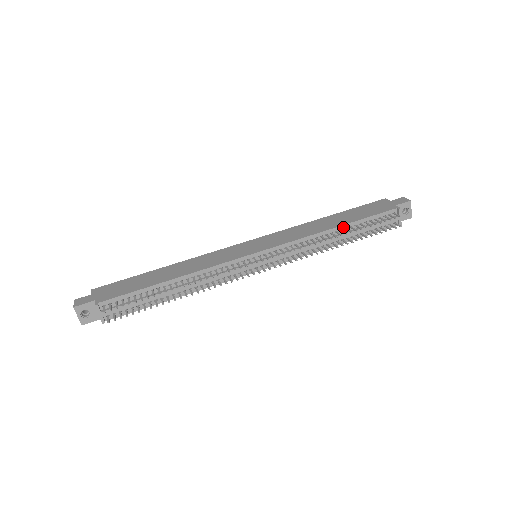
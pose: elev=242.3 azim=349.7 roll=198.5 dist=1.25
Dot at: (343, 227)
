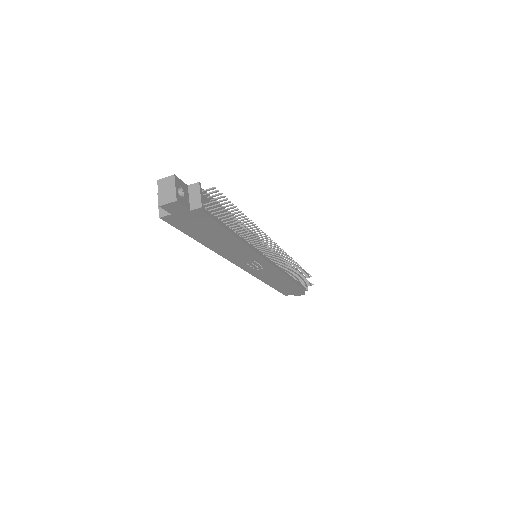
Dot at: occluded
